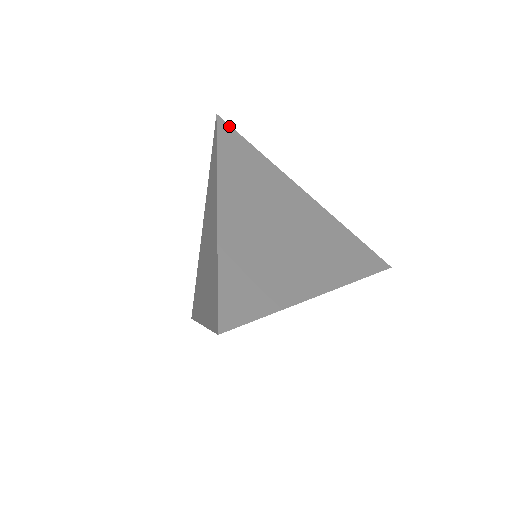
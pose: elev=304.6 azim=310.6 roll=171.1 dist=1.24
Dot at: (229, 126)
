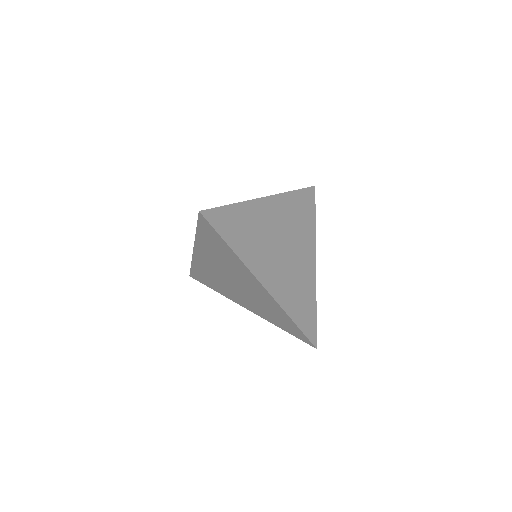
Dot at: occluded
